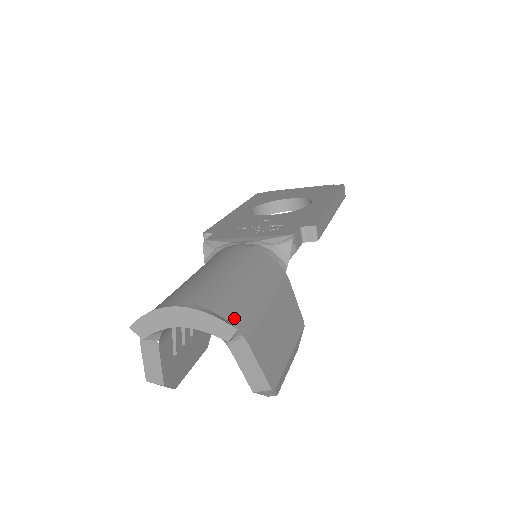
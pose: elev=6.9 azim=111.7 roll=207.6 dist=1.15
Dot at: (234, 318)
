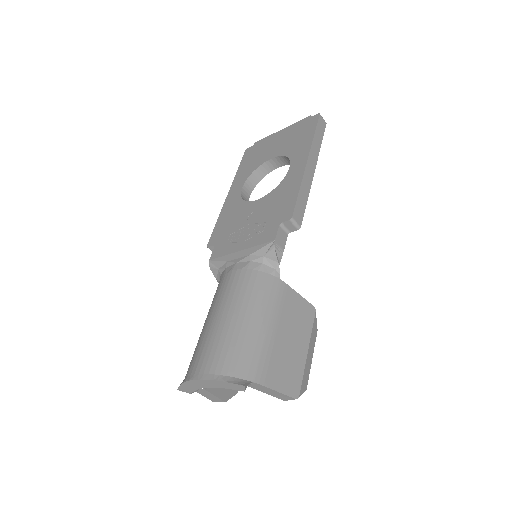
Dot at: (242, 371)
